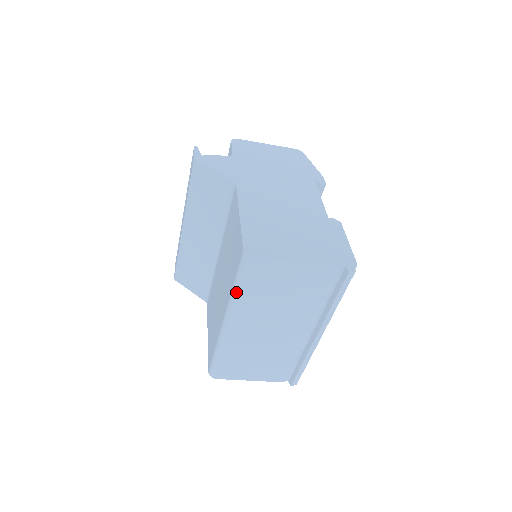
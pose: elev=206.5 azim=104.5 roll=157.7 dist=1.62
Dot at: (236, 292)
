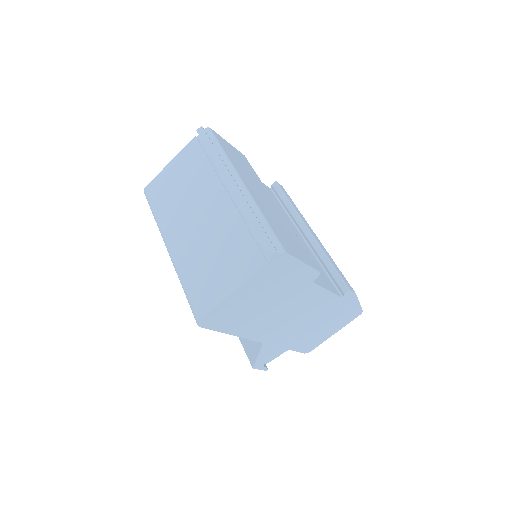
Dot at: (155, 220)
